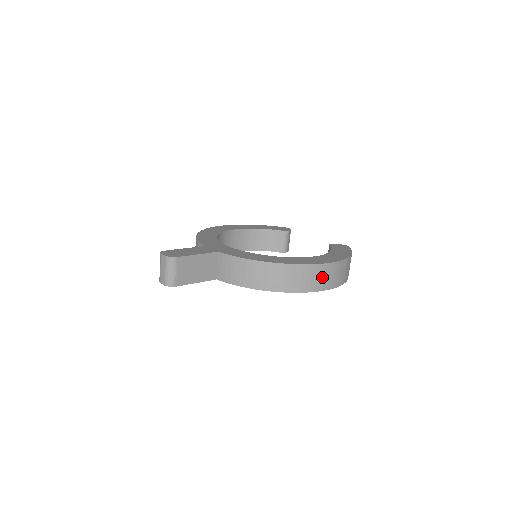
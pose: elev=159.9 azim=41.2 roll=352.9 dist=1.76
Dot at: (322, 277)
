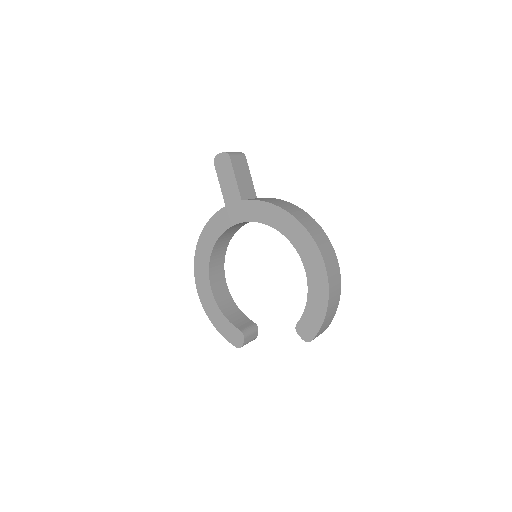
Dot at: (327, 250)
